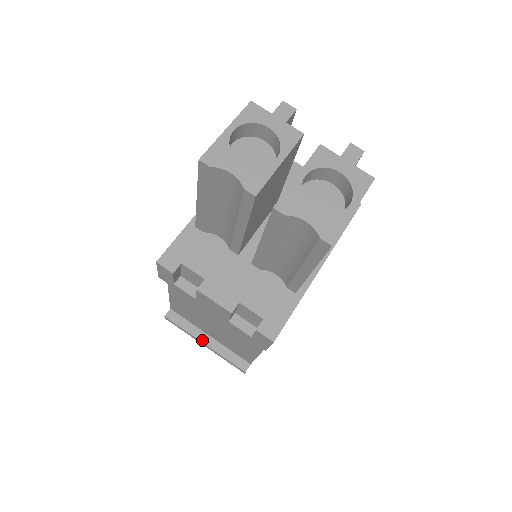
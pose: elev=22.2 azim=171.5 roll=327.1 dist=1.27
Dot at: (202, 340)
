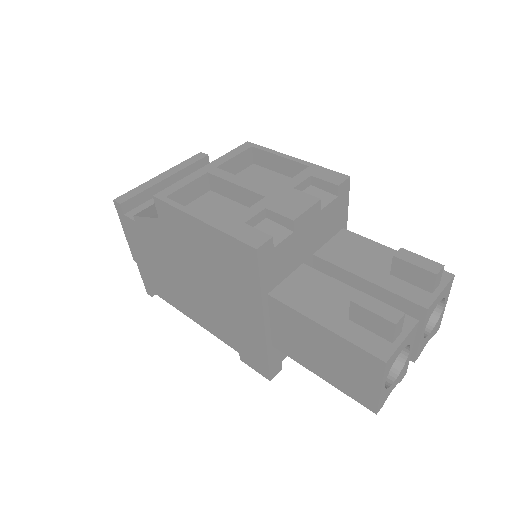
Dot at: occluded
